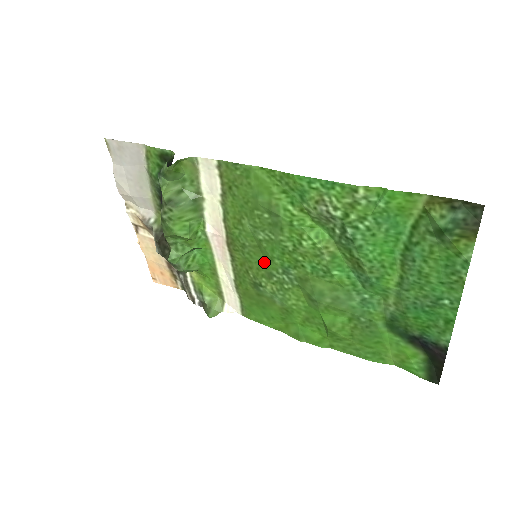
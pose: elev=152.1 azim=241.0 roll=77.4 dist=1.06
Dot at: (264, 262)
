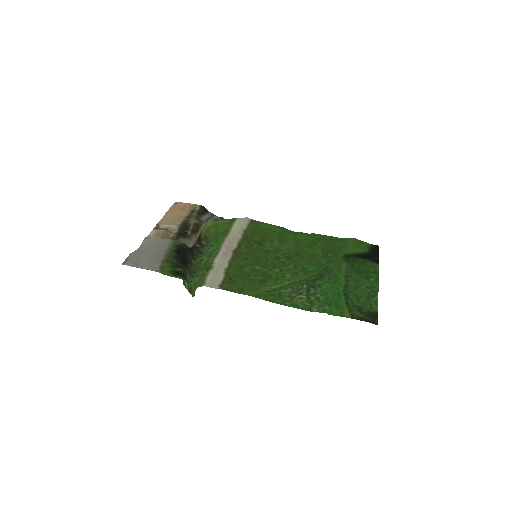
Dot at: (262, 254)
